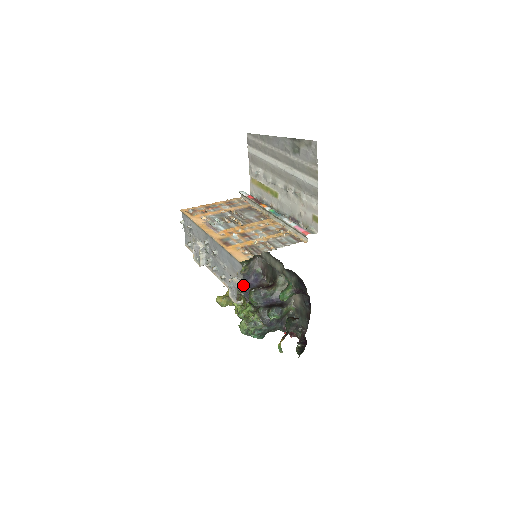
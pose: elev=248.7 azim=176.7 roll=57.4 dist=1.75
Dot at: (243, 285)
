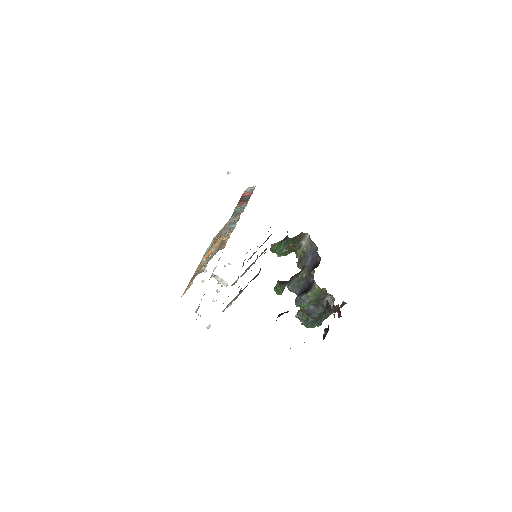
Dot at: occluded
